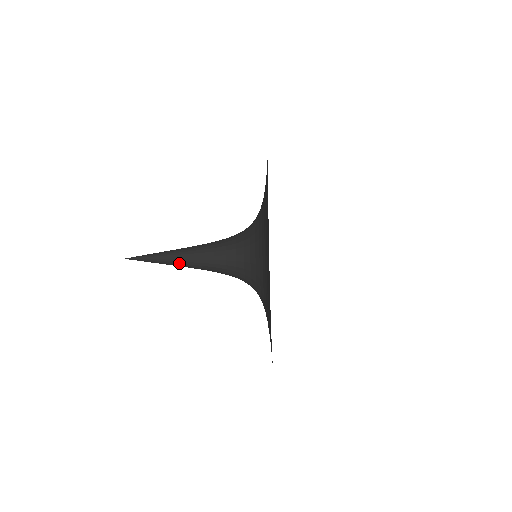
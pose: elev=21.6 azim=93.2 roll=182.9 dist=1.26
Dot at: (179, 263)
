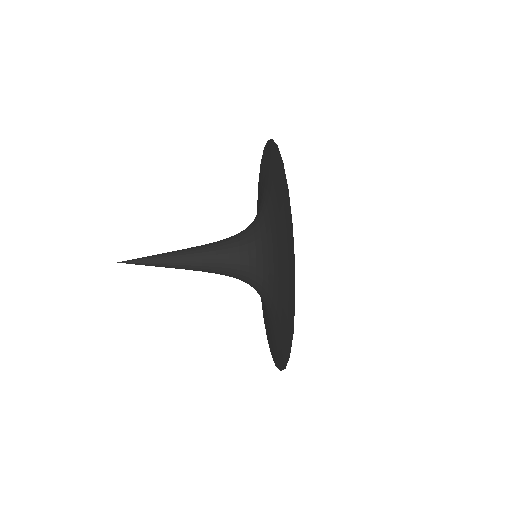
Dot at: occluded
